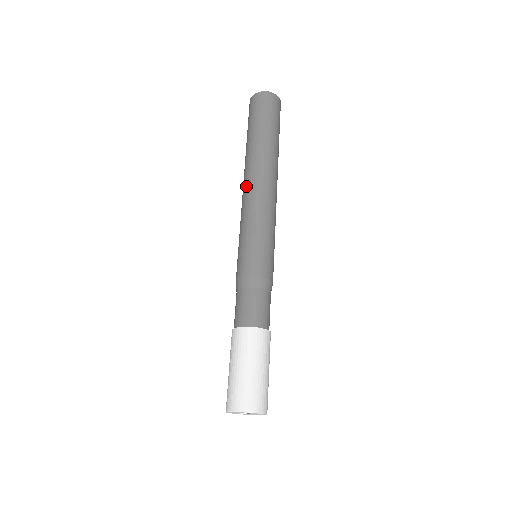
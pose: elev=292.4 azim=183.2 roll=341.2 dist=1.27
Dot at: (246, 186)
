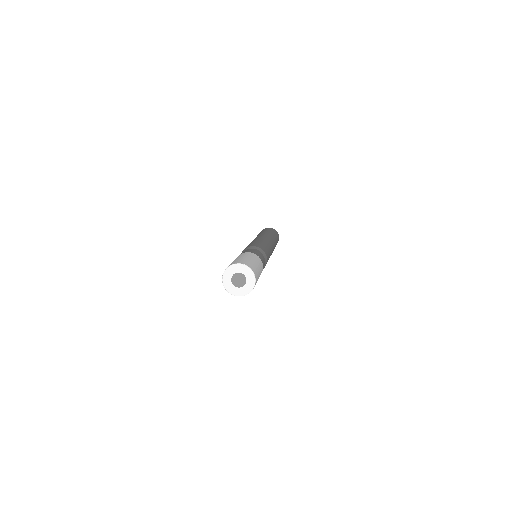
Dot at: (258, 236)
